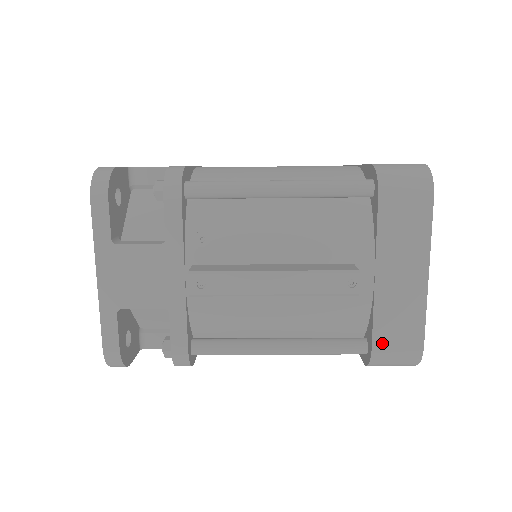
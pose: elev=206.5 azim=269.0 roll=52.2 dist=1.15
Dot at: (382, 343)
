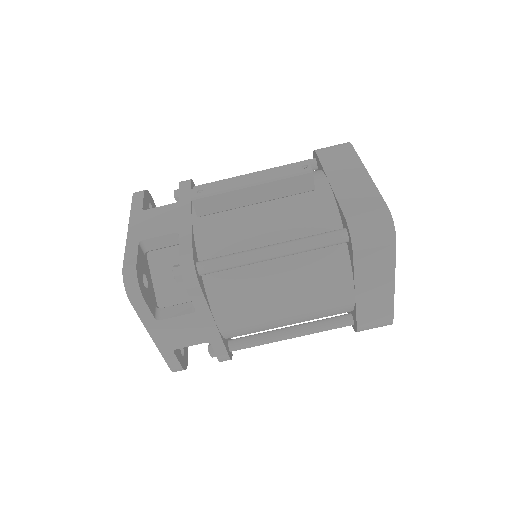
Dot at: (351, 212)
